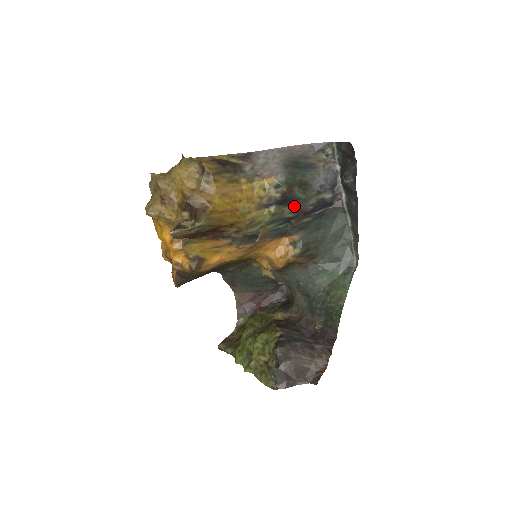
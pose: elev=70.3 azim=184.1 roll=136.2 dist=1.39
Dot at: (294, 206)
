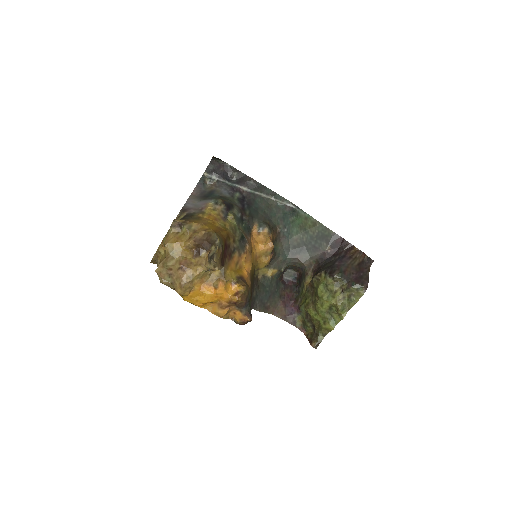
Dot at: (234, 208)
